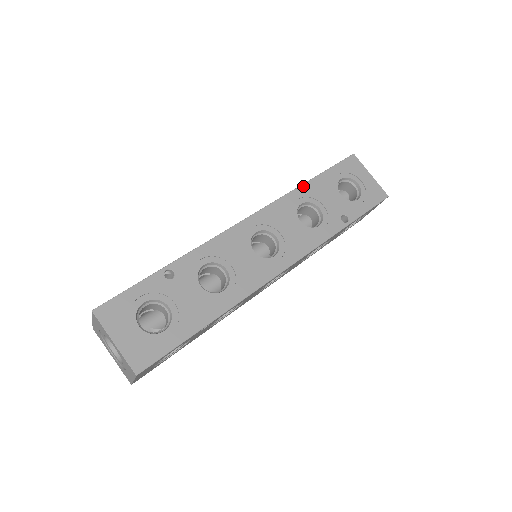
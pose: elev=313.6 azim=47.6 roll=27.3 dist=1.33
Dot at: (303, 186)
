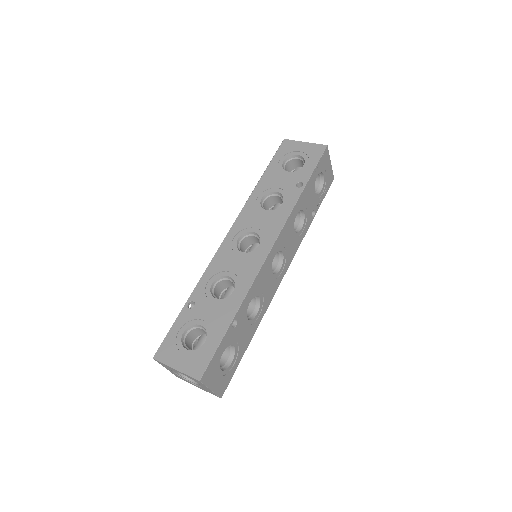
Dot at: (257, 187)
